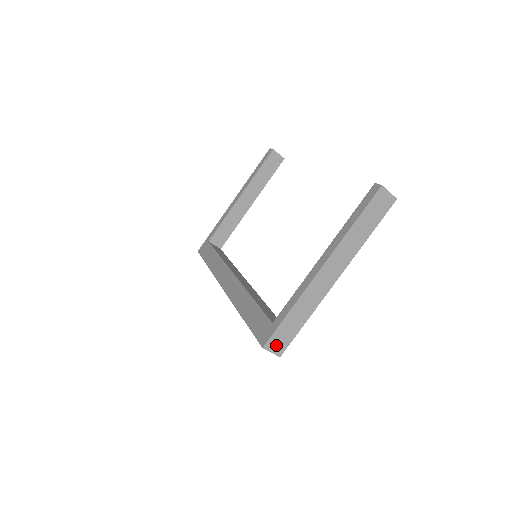
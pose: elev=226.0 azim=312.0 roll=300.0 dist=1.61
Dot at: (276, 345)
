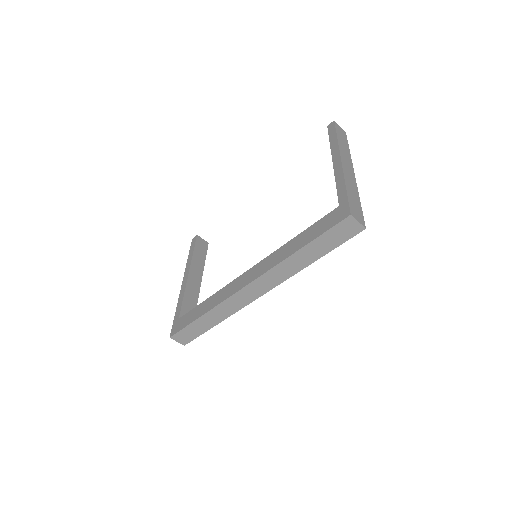
Dot at: (357, 216)
